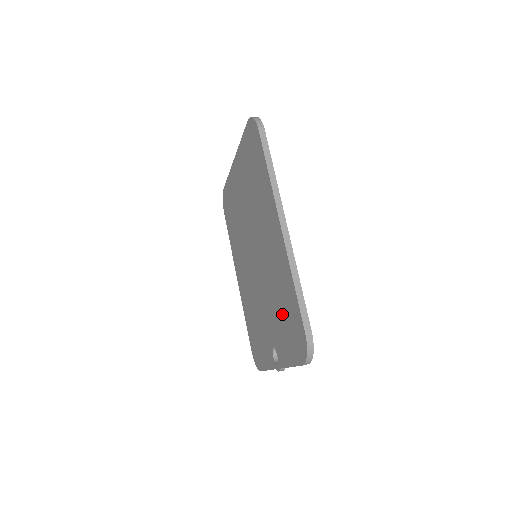
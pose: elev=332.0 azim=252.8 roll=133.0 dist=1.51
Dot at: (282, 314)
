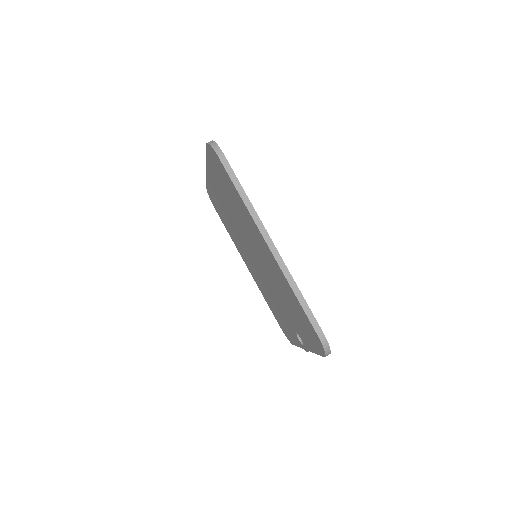
Dot at: (294, 313)
